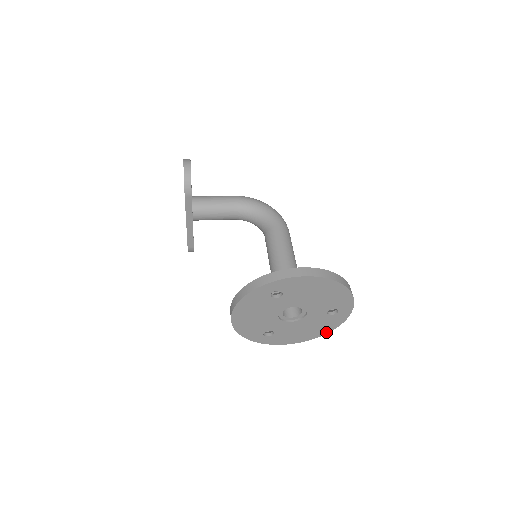
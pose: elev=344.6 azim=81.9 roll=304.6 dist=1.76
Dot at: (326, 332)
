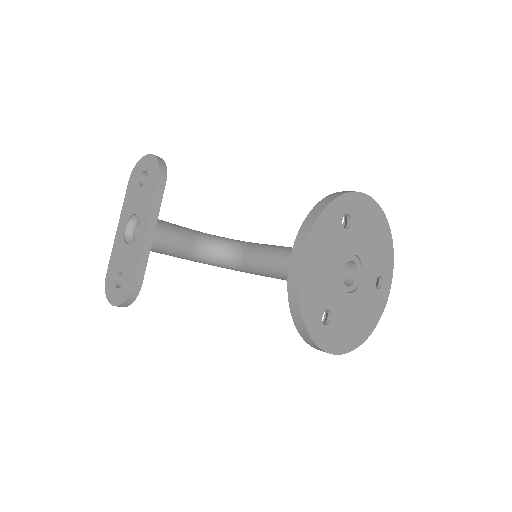
Dot at: (370, 331)
